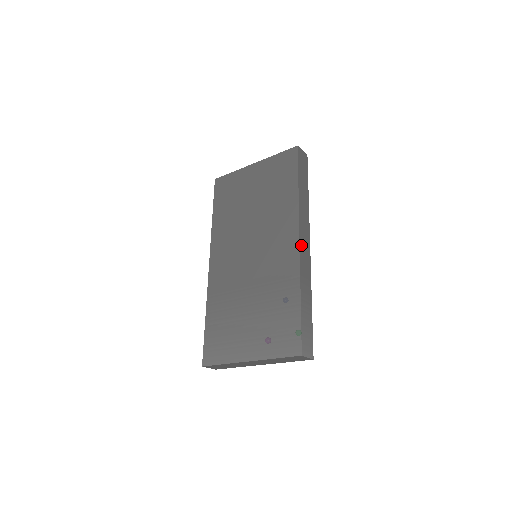
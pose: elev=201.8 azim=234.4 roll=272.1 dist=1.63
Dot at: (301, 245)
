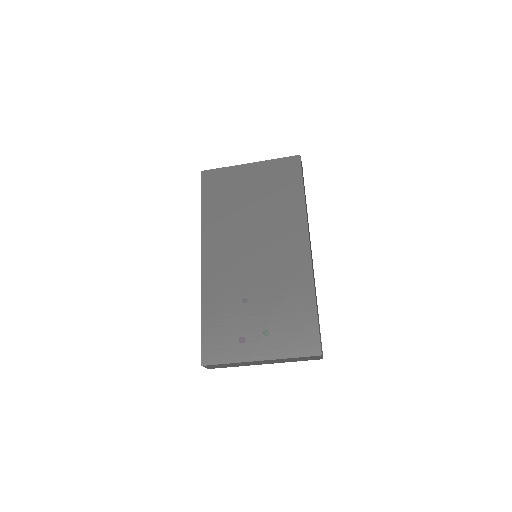
Dot at: (310, 251)
